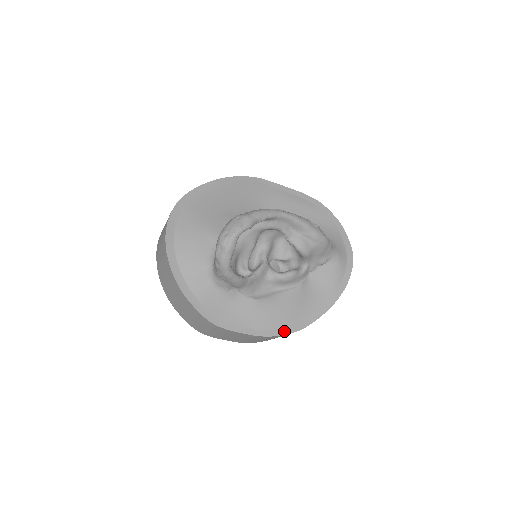
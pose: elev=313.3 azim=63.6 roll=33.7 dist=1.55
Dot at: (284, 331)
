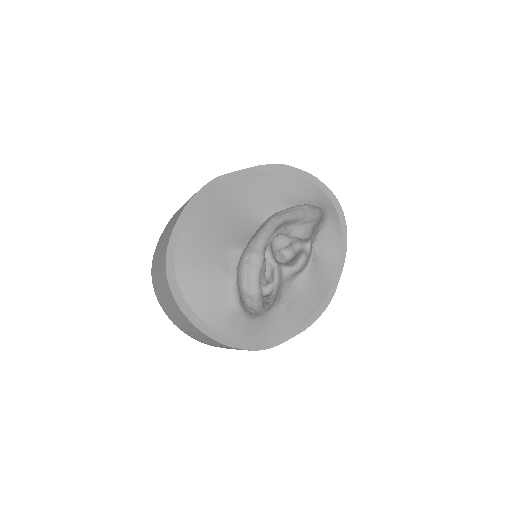
Dot at: (320, 310)
